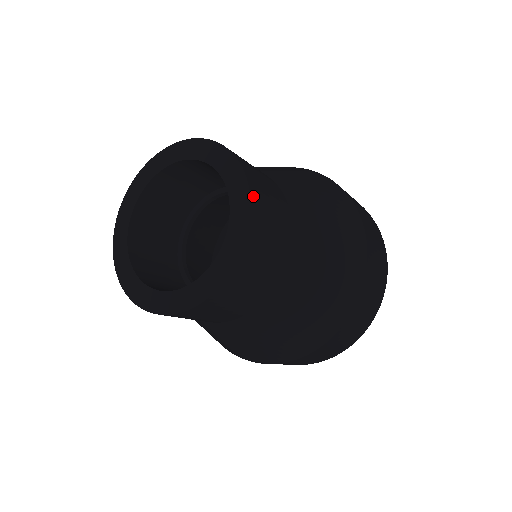
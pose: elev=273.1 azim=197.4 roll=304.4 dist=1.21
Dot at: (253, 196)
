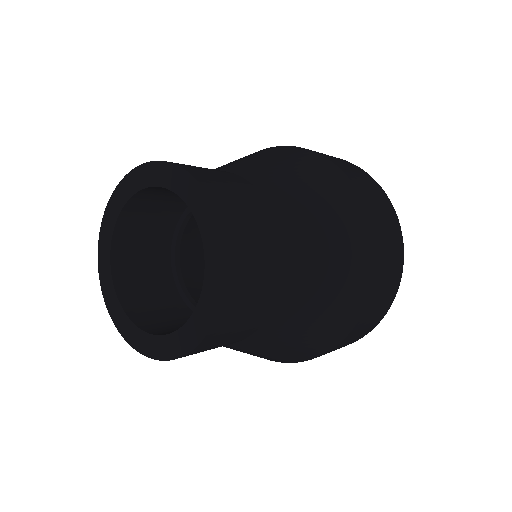
Dot at: (229, 274)
